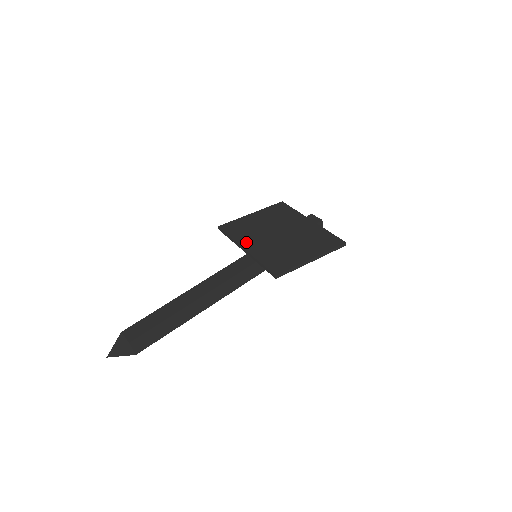
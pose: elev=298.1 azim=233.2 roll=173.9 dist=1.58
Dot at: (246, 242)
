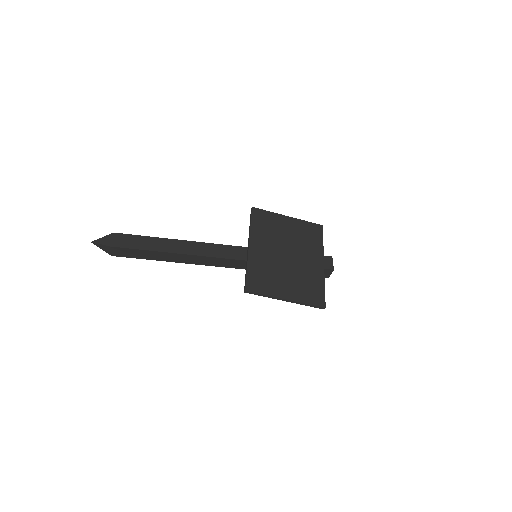
Dot at: (256, 241)
